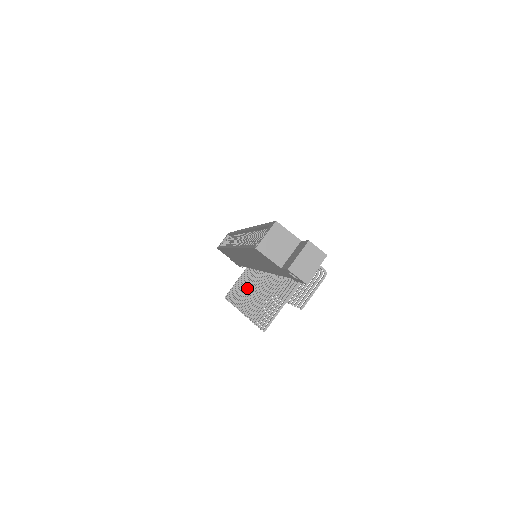
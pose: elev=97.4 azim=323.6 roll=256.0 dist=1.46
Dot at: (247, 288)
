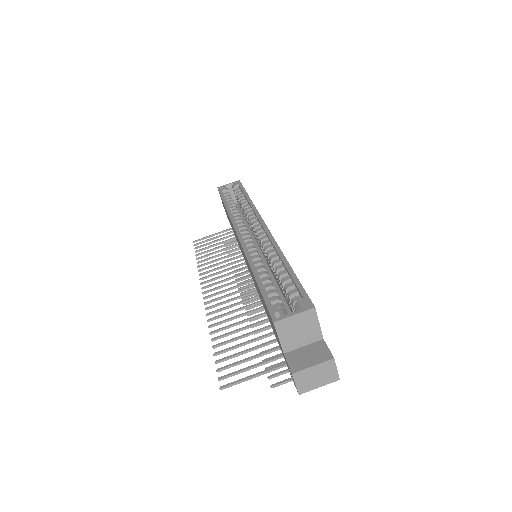
Dot at: (224, 269)
